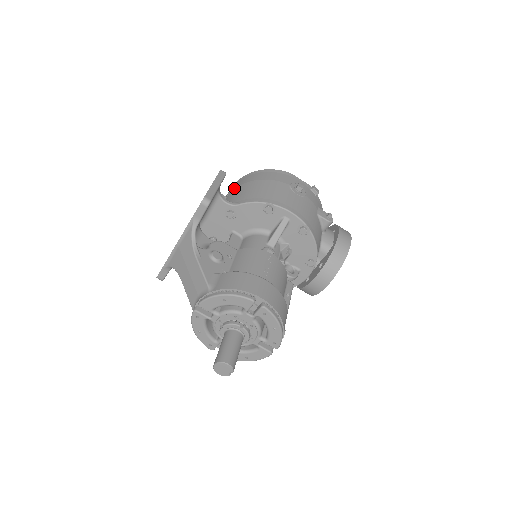
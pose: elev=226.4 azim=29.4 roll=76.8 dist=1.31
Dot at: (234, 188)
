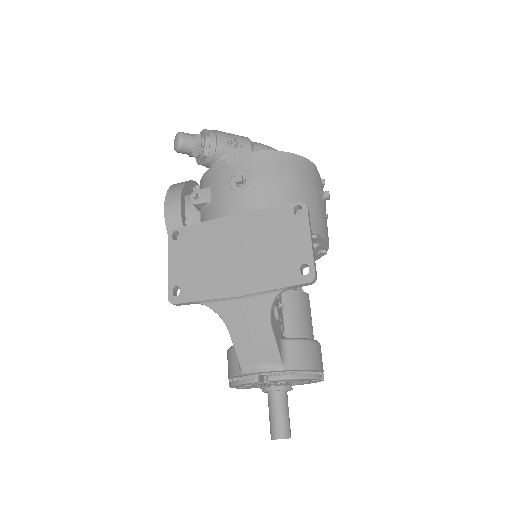
Dot at: (262, 176)
